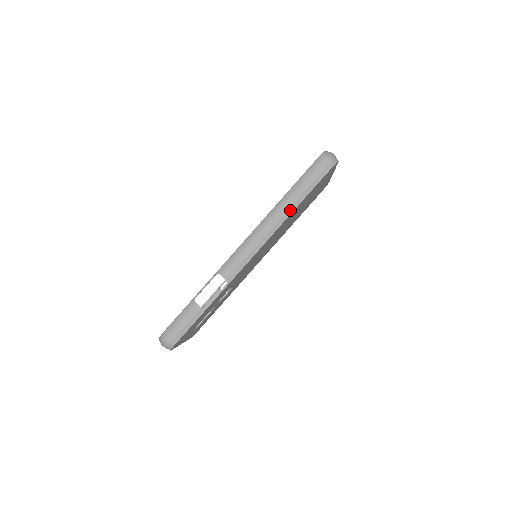
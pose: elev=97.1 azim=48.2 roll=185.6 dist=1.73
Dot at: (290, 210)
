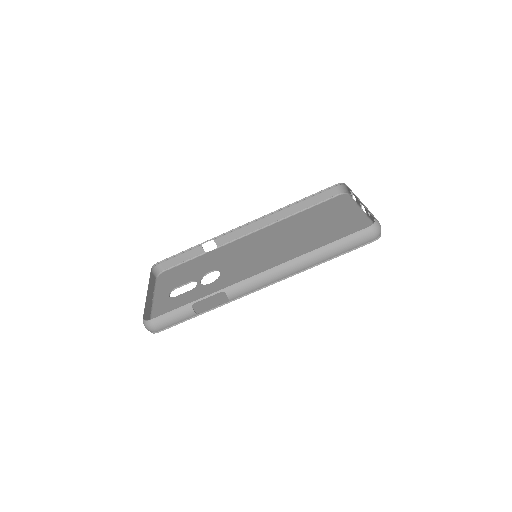
Dot at: (316, 263)
